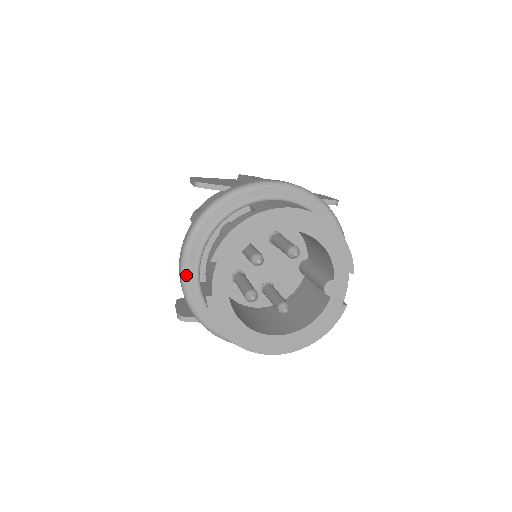
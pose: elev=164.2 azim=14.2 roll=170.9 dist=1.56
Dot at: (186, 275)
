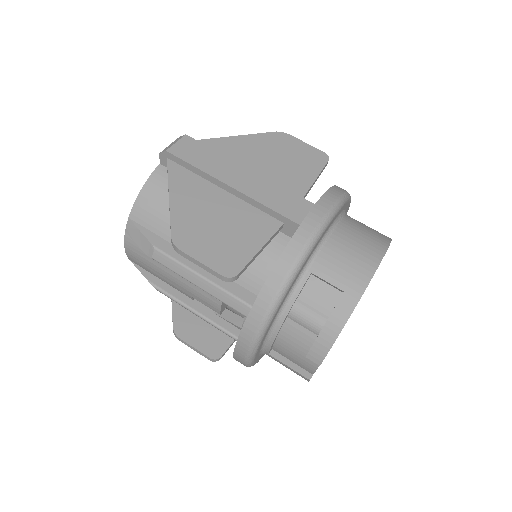
Dot at: (254, 360)
